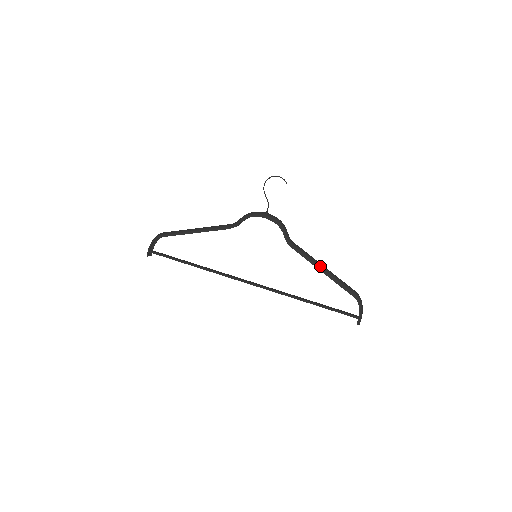
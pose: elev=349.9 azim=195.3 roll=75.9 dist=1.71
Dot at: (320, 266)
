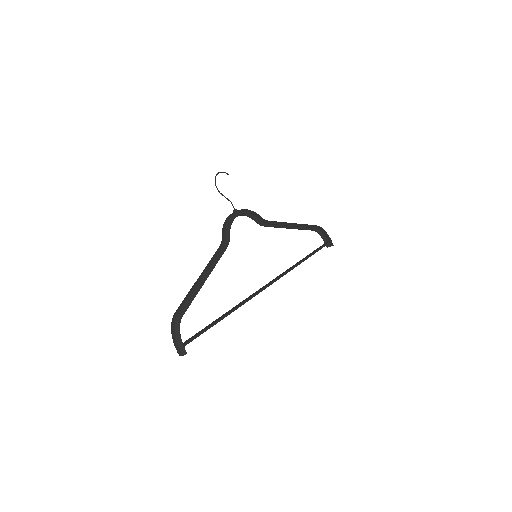
Dot at: (292, 223)
